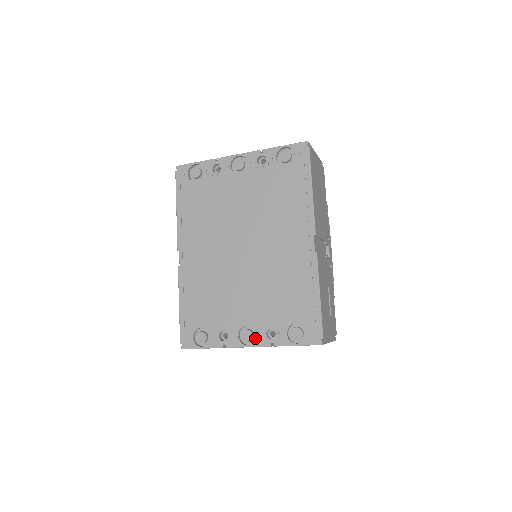
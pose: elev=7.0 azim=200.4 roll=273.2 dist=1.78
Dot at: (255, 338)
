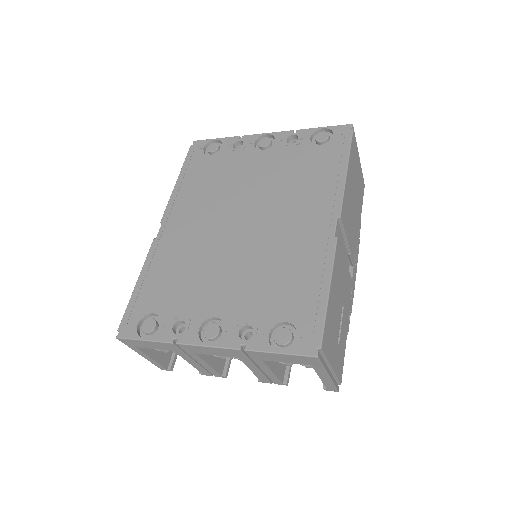
Dot at: (221, 337)
